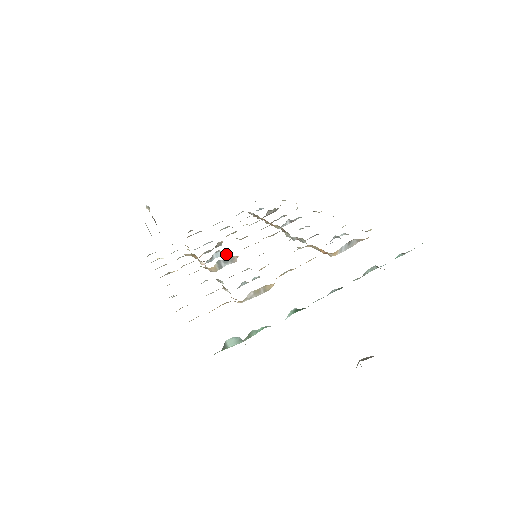
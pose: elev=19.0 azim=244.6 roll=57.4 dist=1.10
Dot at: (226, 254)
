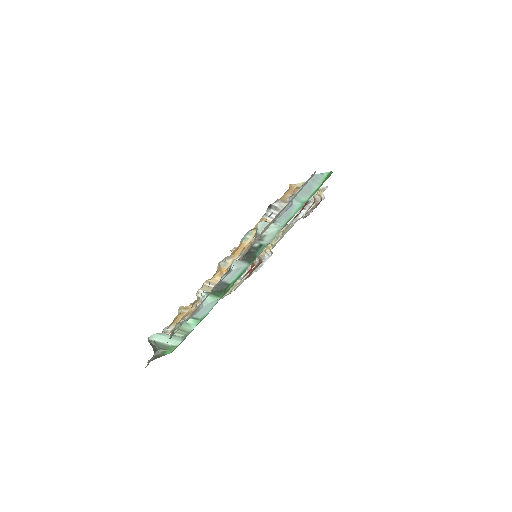
Dot at: (256, 264)
